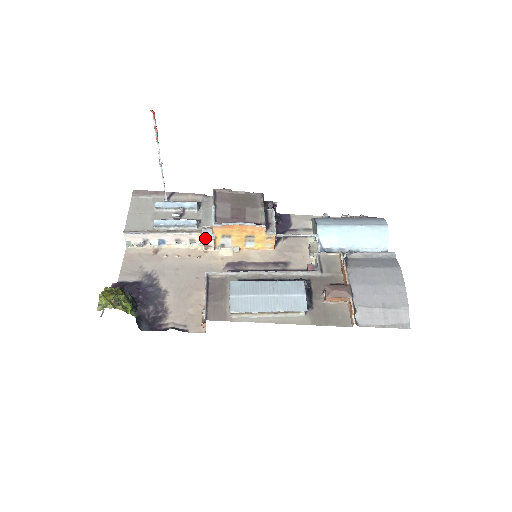
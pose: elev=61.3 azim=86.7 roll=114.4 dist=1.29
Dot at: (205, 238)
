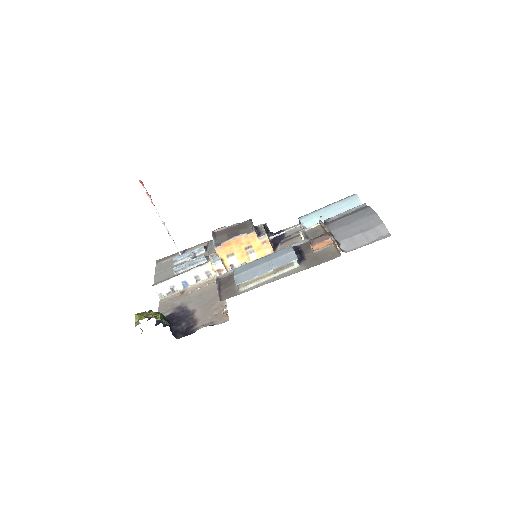
Dot at: (214, 262)
